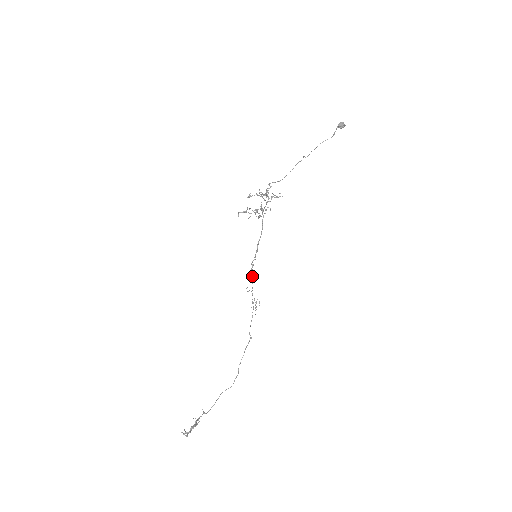
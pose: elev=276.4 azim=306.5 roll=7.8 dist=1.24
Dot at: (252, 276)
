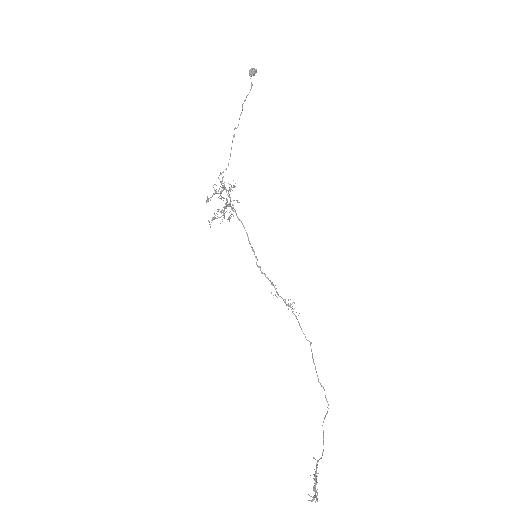
Dot at: (267, 278)
